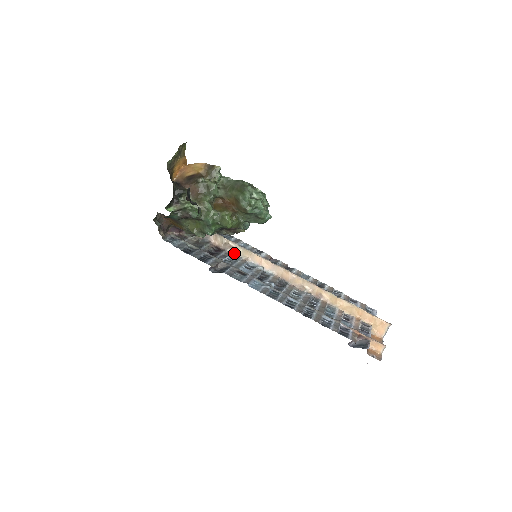
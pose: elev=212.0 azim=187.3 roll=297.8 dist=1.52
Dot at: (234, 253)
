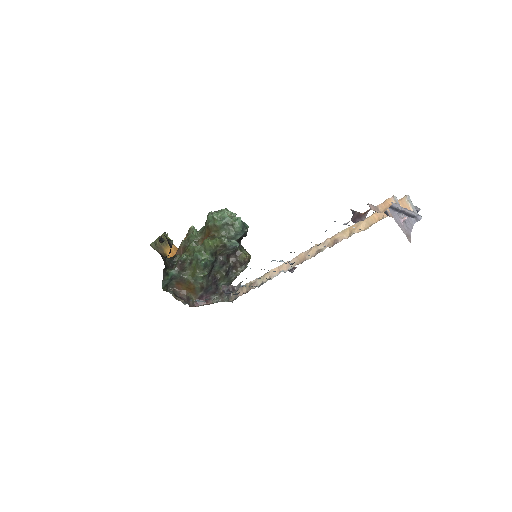
Dot at: (259, 286)
